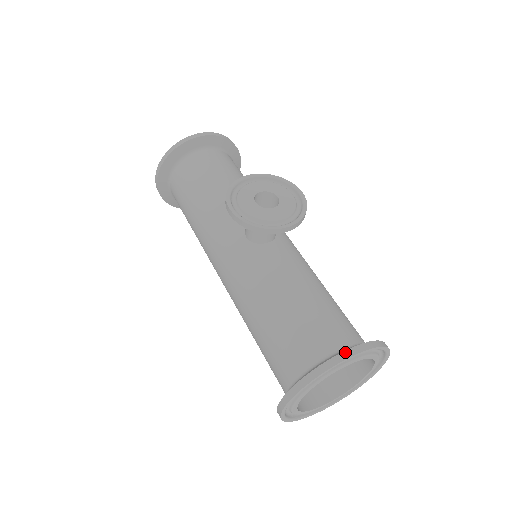
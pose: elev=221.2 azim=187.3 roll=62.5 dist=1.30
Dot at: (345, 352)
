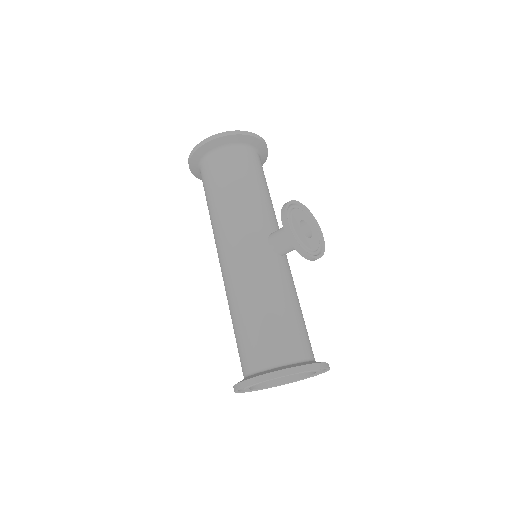
Dot at: (318, 364)
